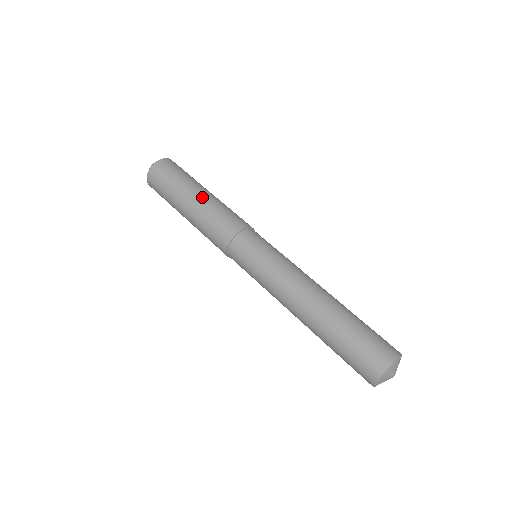
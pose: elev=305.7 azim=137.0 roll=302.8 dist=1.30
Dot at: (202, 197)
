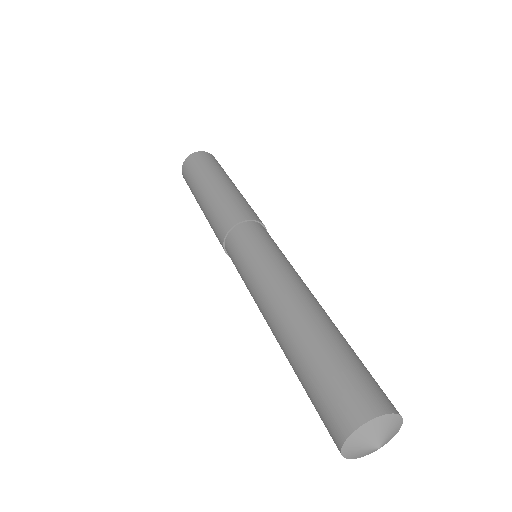
Dot at: (209, 192)
